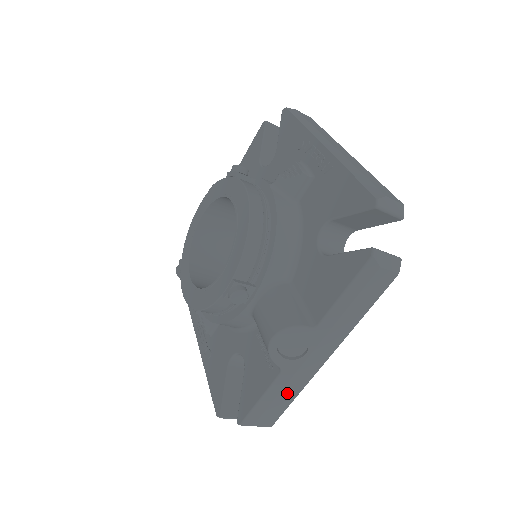
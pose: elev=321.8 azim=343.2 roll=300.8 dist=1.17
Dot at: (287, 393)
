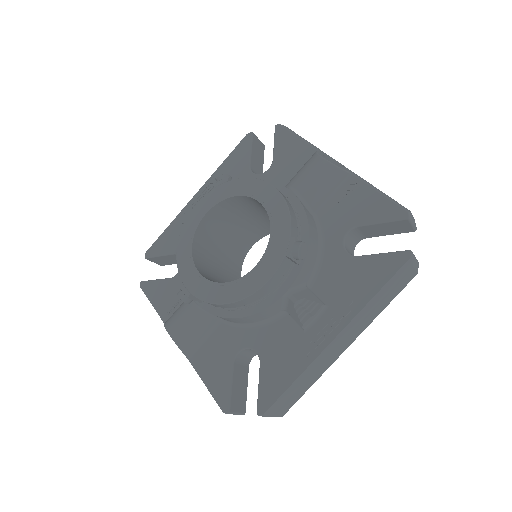
Dot at: occluded
